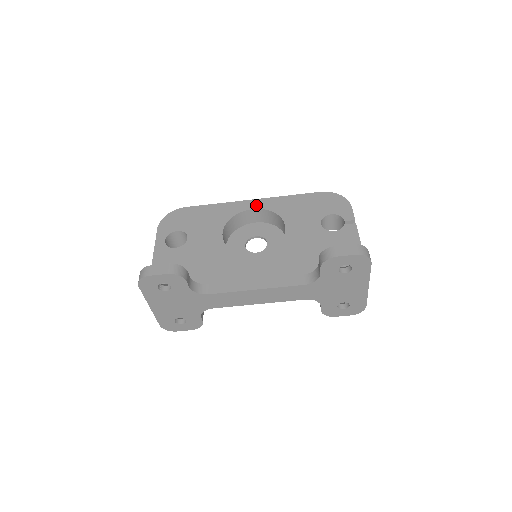
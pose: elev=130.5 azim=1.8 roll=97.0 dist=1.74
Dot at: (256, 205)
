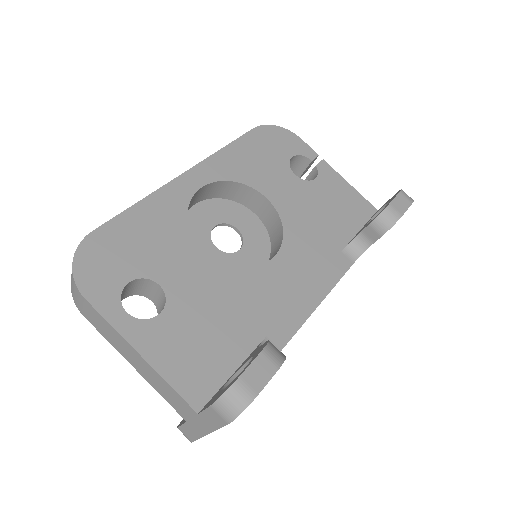
Dot at: (200, 179)
